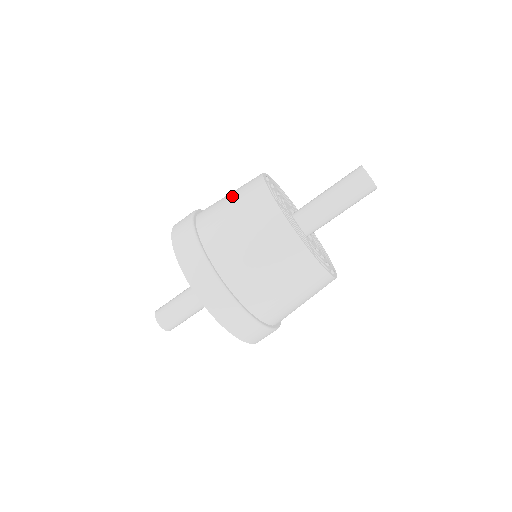
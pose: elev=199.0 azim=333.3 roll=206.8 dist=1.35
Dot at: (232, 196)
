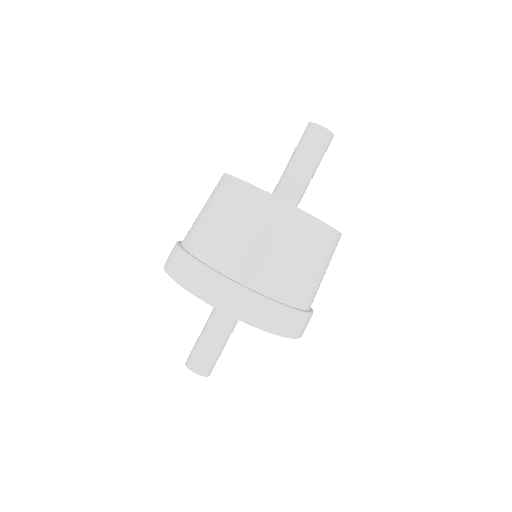
Dot at: occluded
